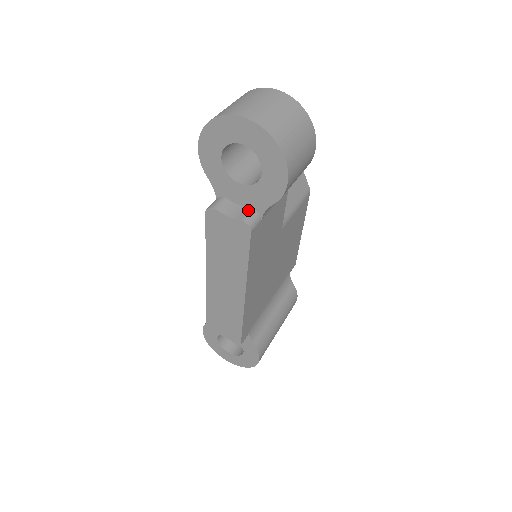
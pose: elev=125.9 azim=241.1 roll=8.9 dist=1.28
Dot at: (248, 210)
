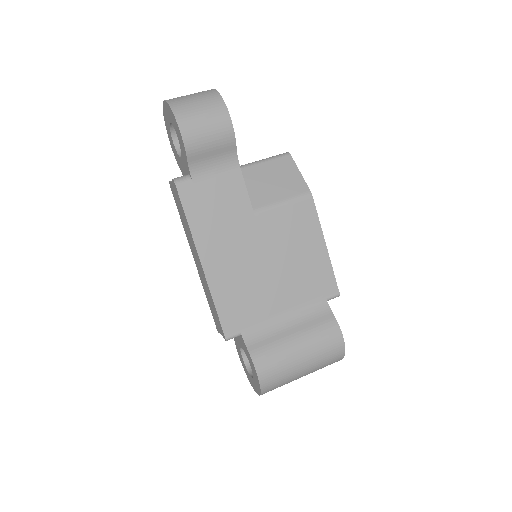
Dot at: (185, 175)
